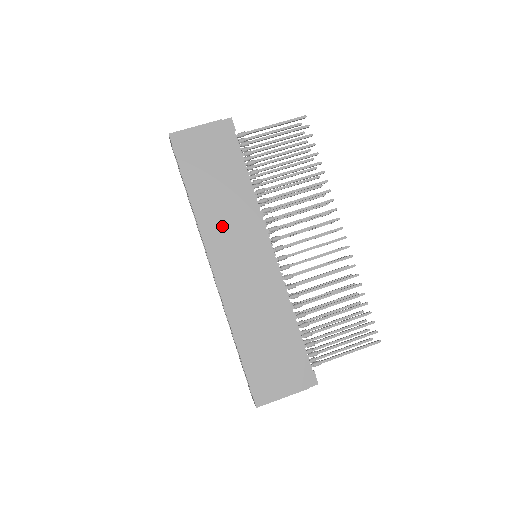
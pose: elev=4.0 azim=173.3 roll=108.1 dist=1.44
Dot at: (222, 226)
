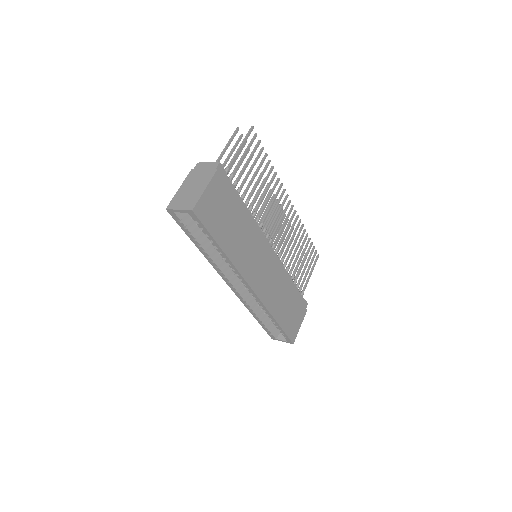
Dot at: (247, 256)
